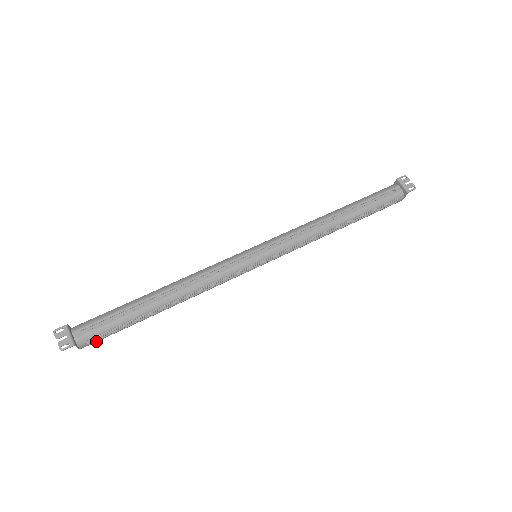
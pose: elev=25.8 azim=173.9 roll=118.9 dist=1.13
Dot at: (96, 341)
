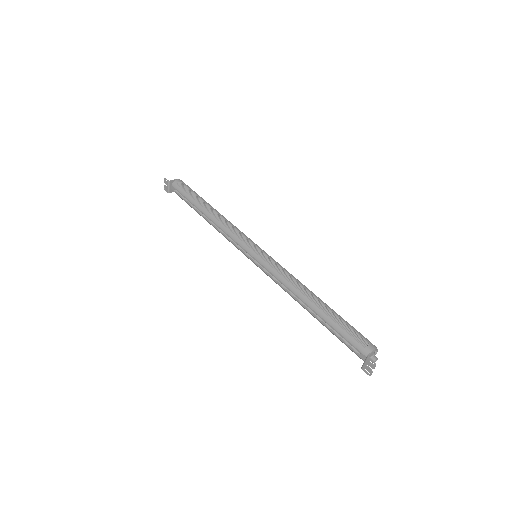
Dot at: occluded
